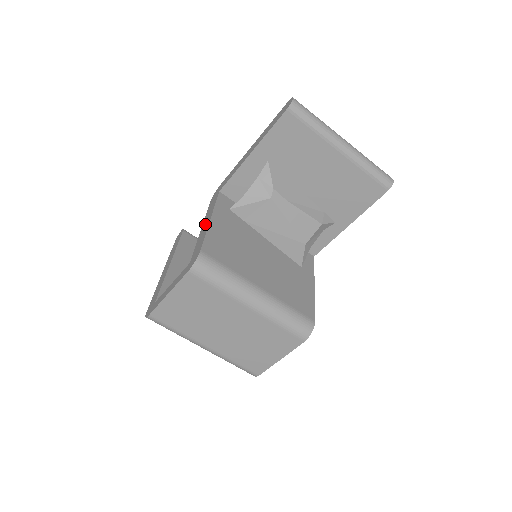
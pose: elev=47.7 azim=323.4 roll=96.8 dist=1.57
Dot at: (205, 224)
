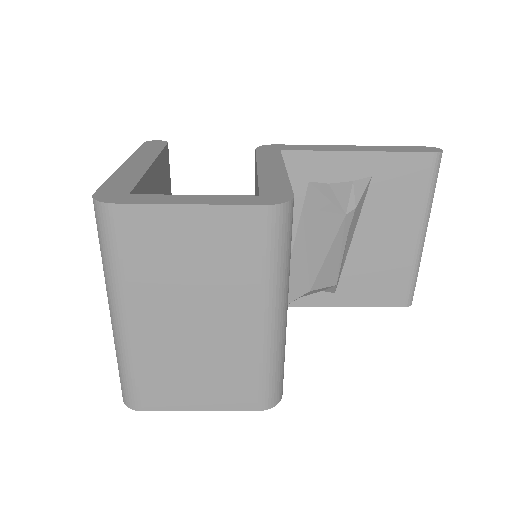
Dot at: (271, 168)
